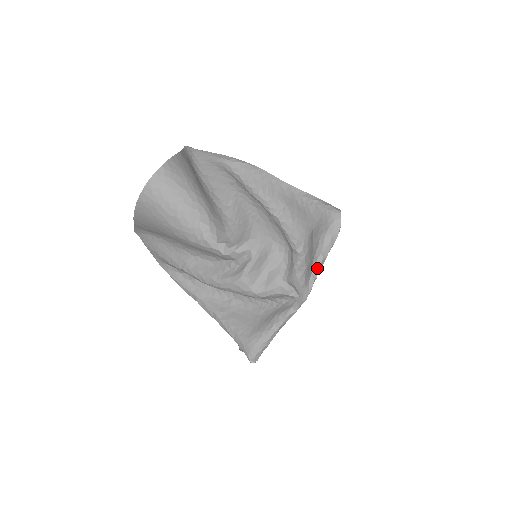
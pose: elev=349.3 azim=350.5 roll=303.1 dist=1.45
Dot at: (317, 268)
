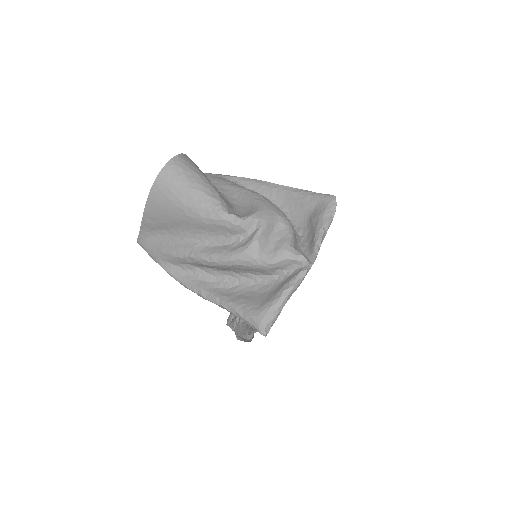
Dot at: (320, 239)
